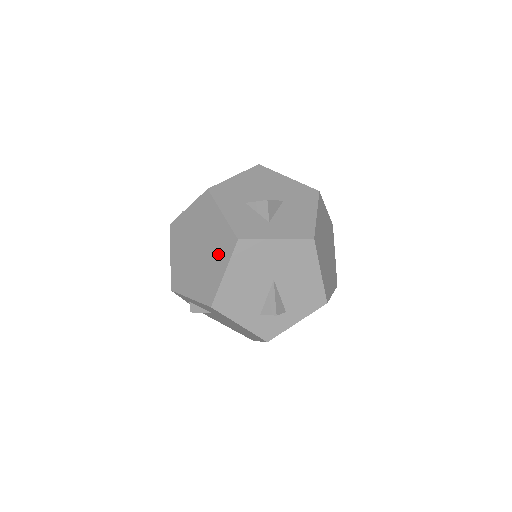
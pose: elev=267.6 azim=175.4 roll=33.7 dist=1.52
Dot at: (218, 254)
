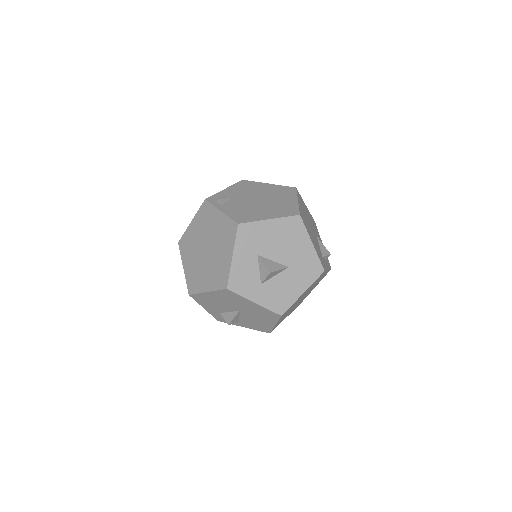
Dot at: (212, 275)
